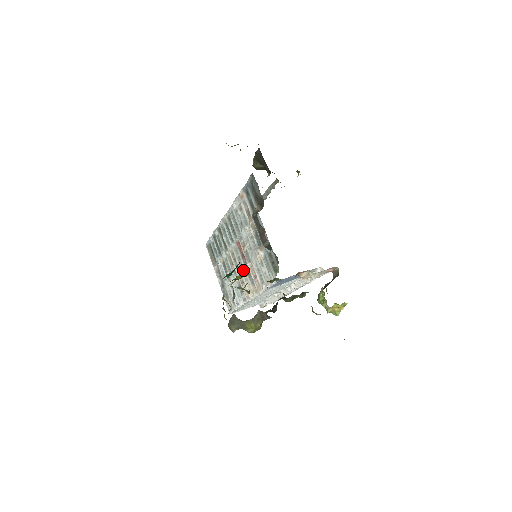
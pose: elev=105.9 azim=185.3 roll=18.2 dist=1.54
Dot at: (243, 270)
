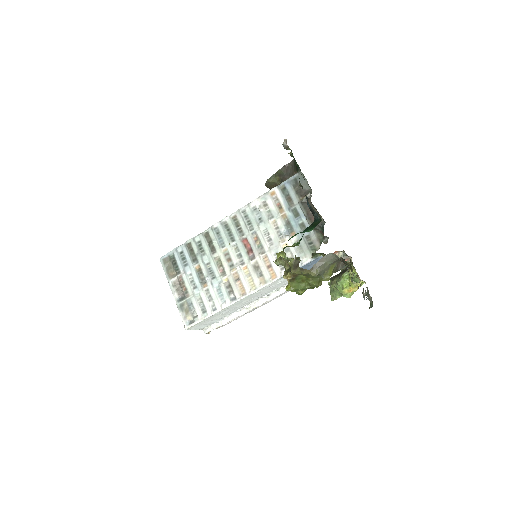
Dot at: (244, 266)
